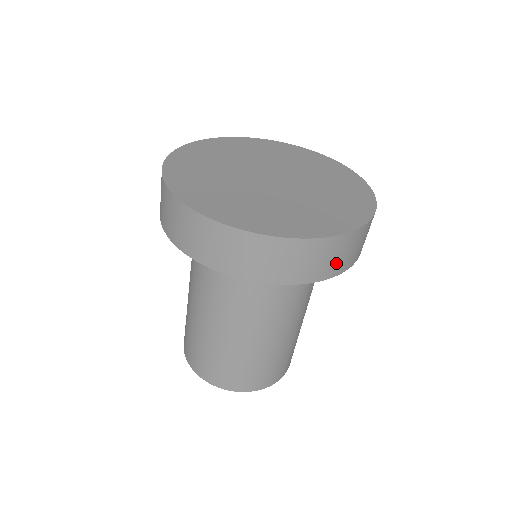
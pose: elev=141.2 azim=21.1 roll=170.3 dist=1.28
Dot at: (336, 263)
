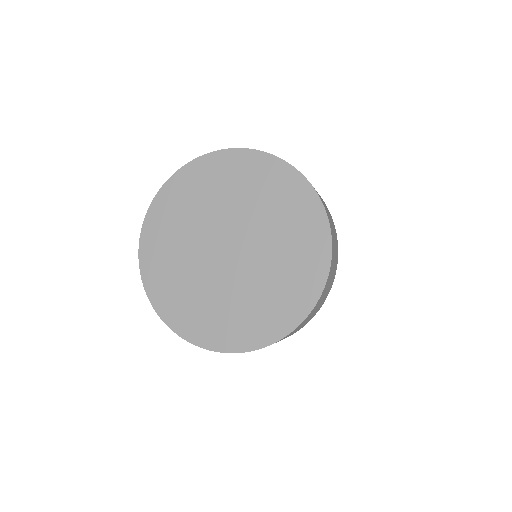
Dot at: occluded
